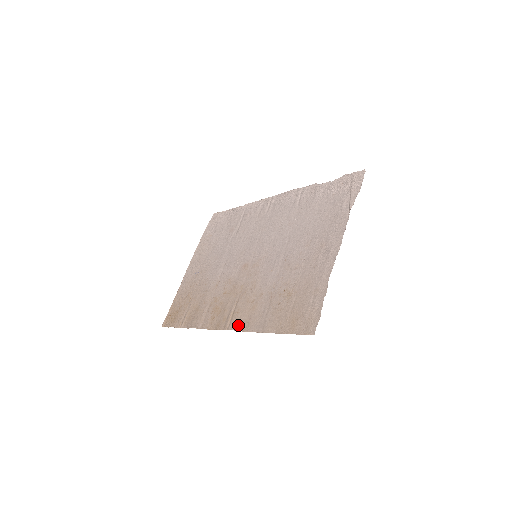
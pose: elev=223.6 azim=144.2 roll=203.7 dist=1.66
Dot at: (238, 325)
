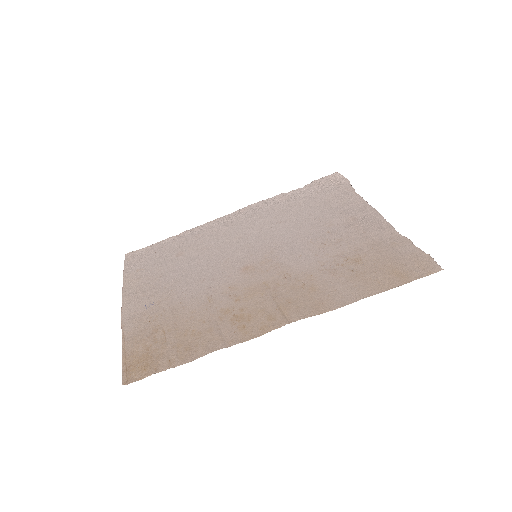
Dot at: (307, 311)
